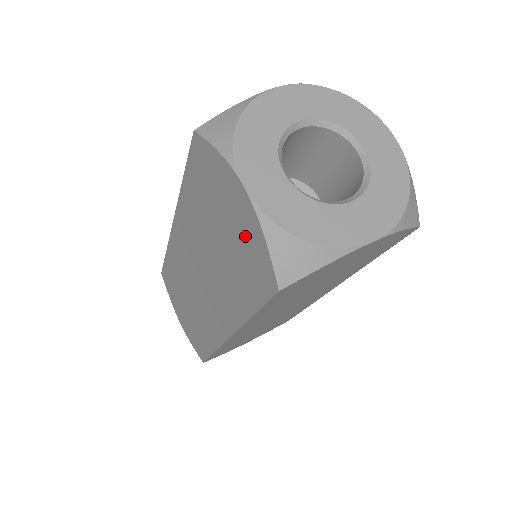
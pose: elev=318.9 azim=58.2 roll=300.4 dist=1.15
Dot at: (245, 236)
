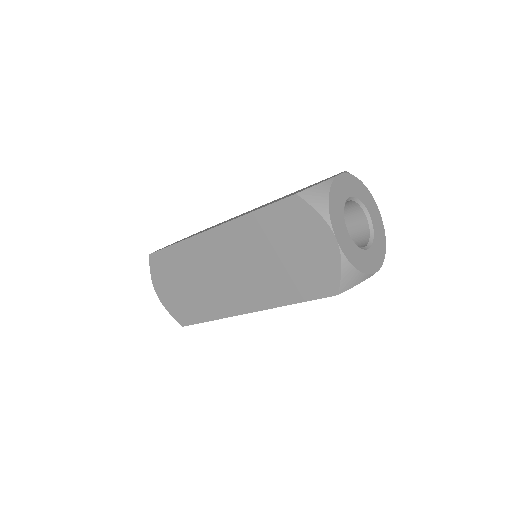
Dot at: (319, 262)
